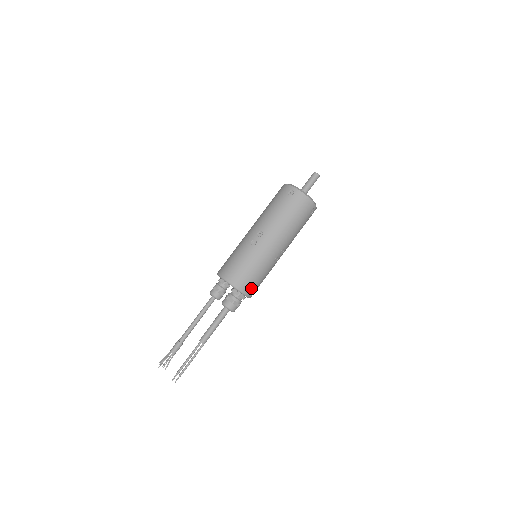
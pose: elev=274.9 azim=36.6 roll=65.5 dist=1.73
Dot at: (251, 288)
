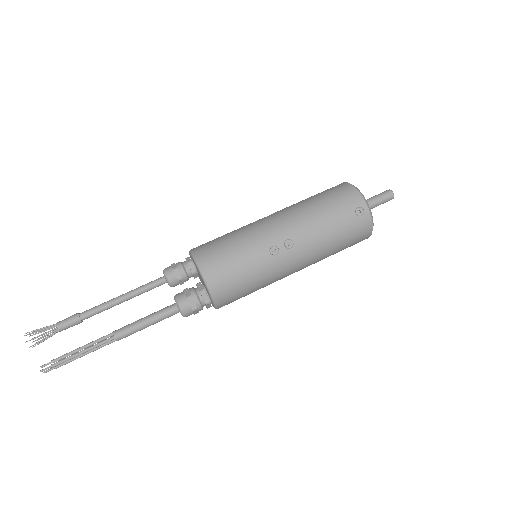
Dot at: (229, 303)
